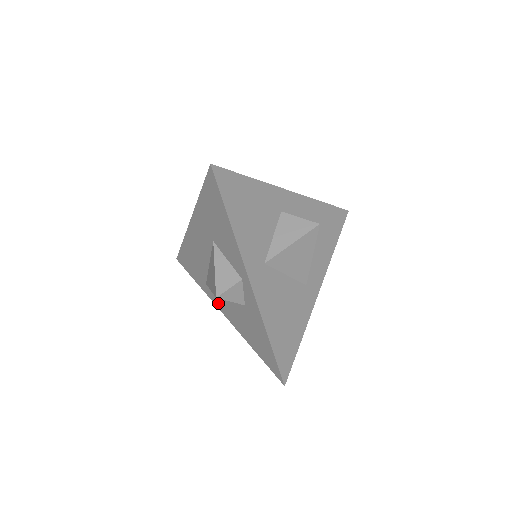
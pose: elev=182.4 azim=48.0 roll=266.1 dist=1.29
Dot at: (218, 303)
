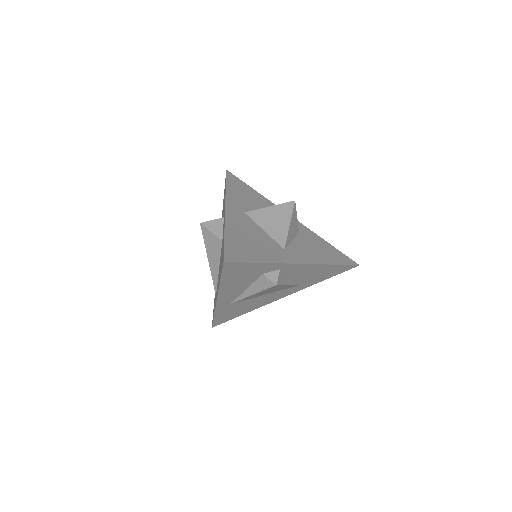
Dot at: (216, 296)
